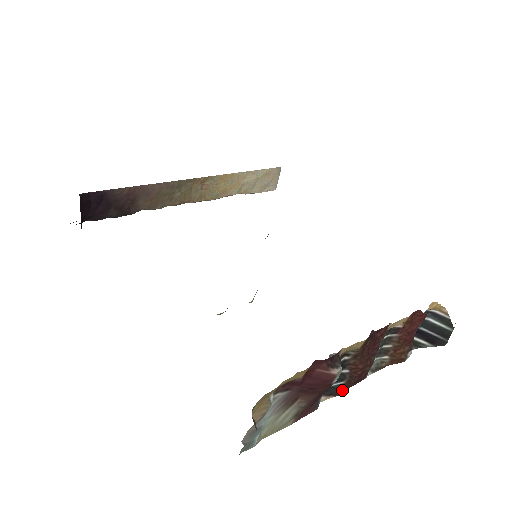
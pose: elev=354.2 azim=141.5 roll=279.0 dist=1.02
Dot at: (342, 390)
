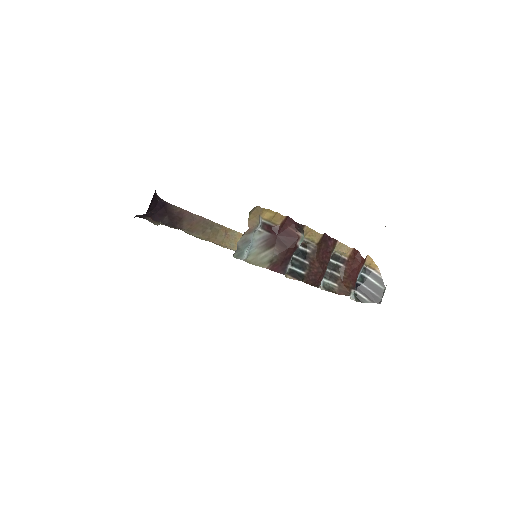
Dot at: (303, 278)
